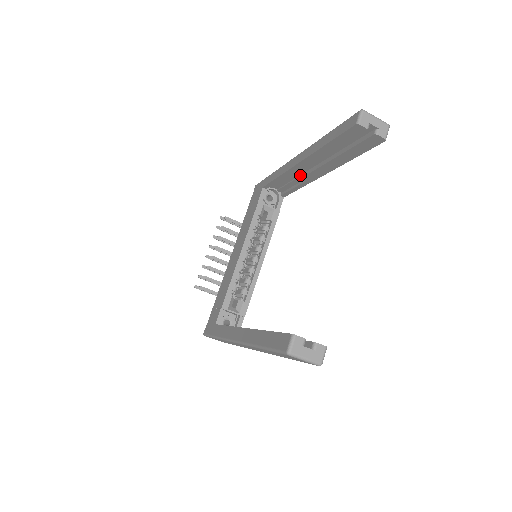
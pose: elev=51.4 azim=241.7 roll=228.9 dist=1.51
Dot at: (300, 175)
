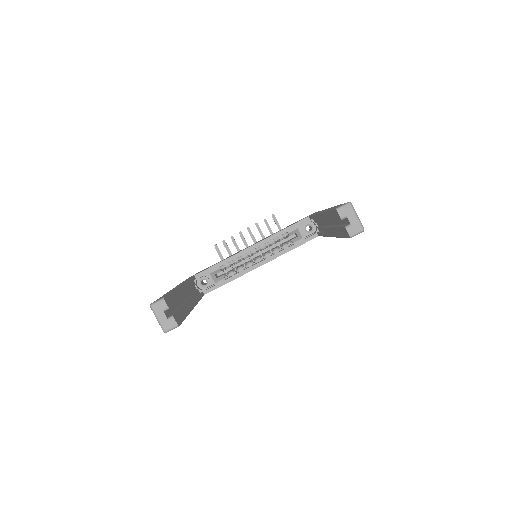
Dot at: (325, 225)
